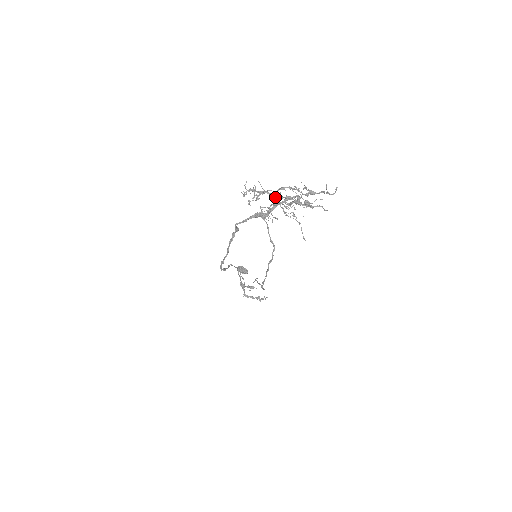
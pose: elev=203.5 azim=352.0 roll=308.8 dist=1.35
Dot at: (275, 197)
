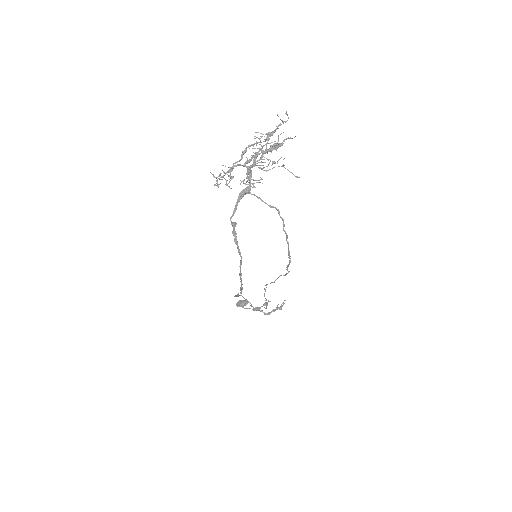
Dot at: (244, 164)
